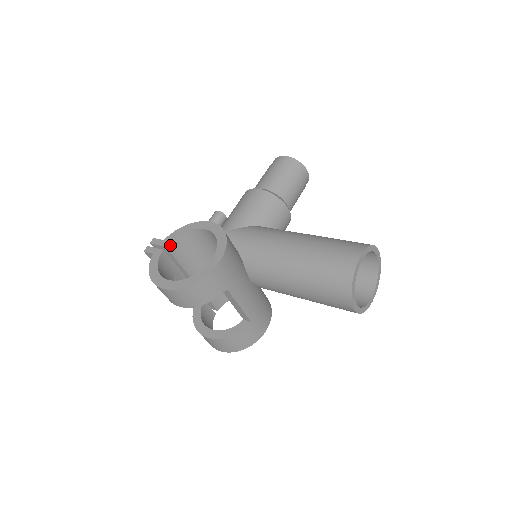
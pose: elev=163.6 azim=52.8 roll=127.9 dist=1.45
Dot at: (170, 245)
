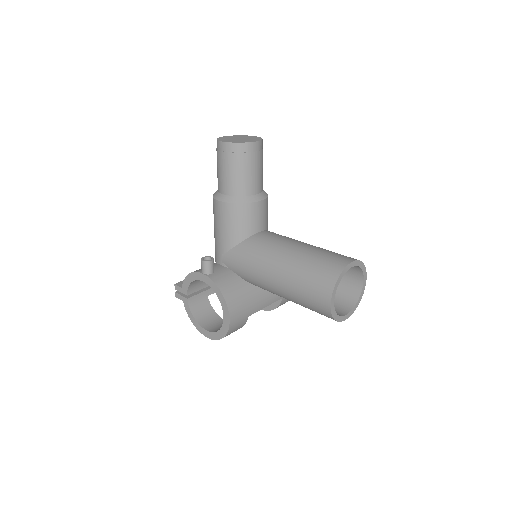
Dot at: (189, 291)
